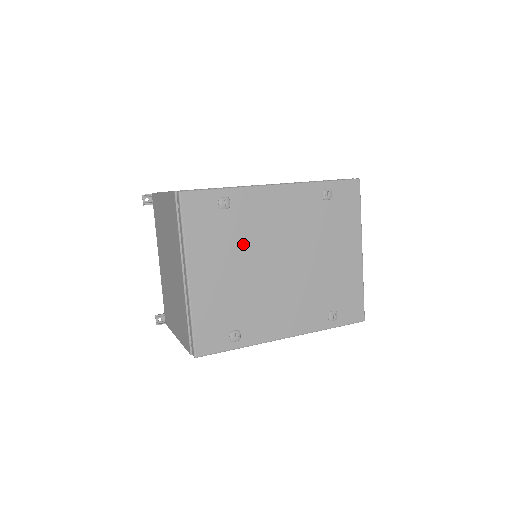
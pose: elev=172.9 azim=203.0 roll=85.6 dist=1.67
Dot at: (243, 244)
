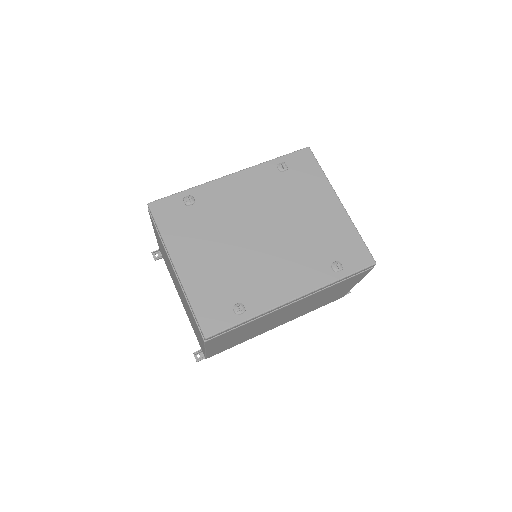
Dot at: (218, 227)
